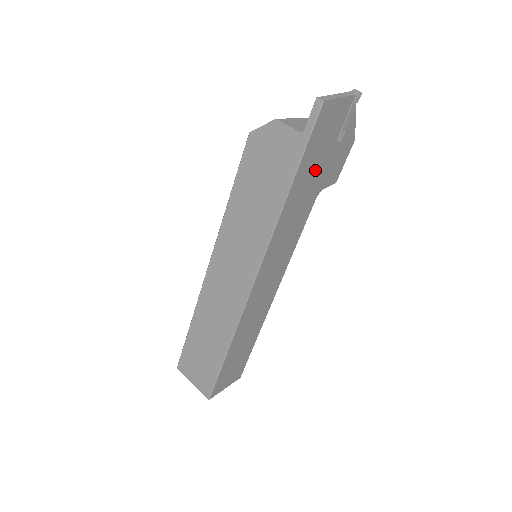
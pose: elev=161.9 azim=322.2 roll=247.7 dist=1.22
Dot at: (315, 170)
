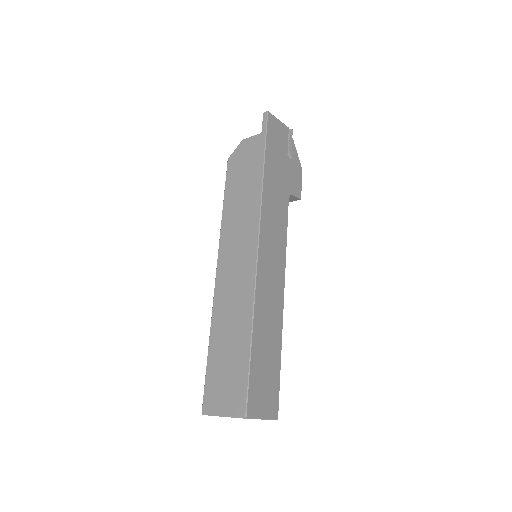
Dot at: (279, 167)
